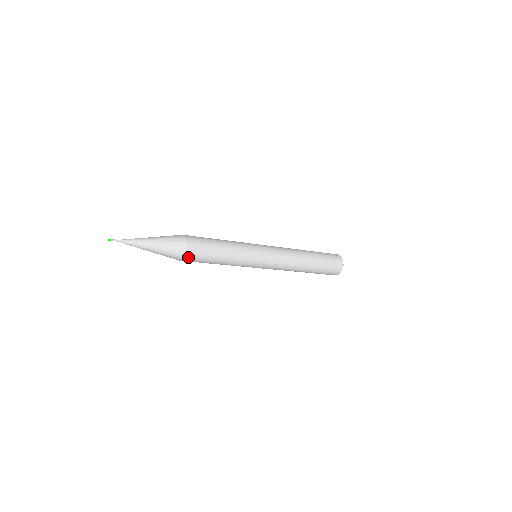
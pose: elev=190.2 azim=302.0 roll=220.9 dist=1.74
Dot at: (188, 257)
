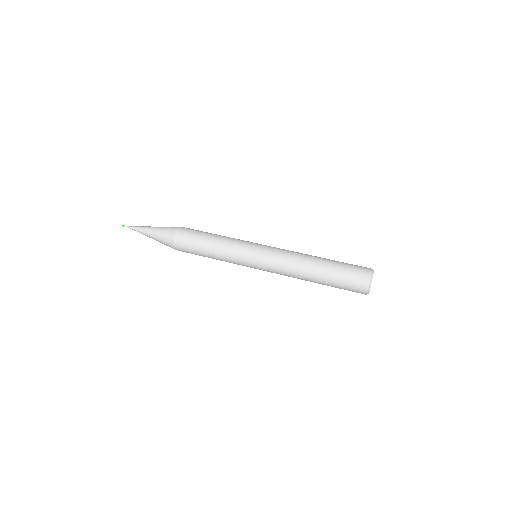
Dot at: occluded
